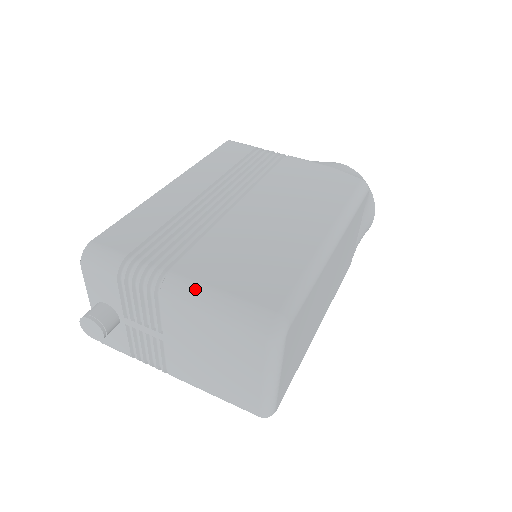
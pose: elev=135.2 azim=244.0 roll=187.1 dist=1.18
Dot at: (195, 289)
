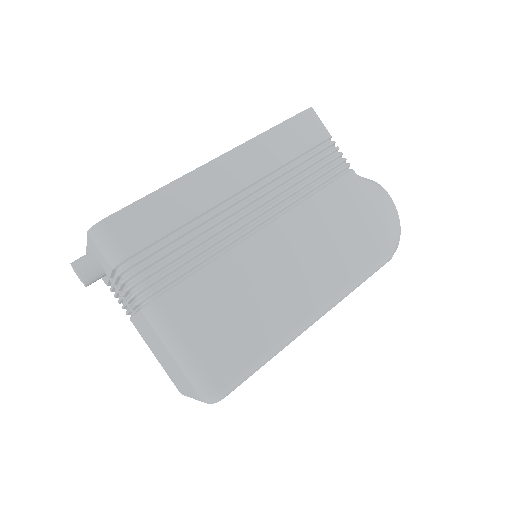
Dot at: (170, 329)
